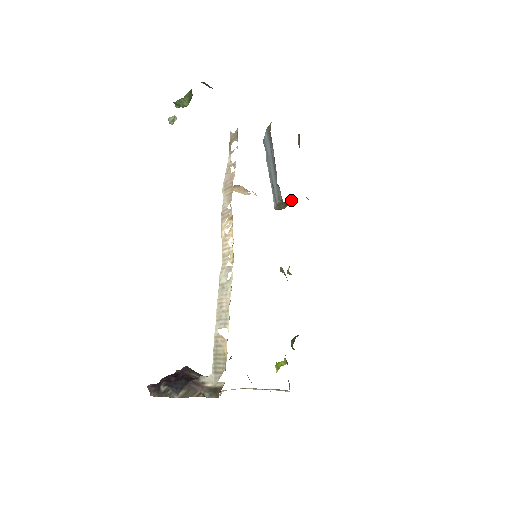
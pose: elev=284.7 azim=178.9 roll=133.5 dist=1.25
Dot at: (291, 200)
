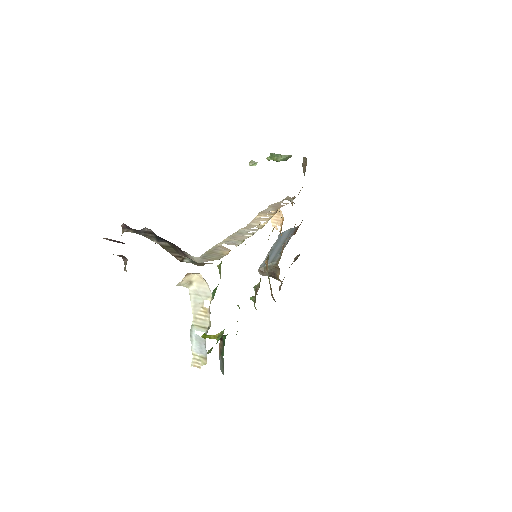
Dot at: (279, 270)
